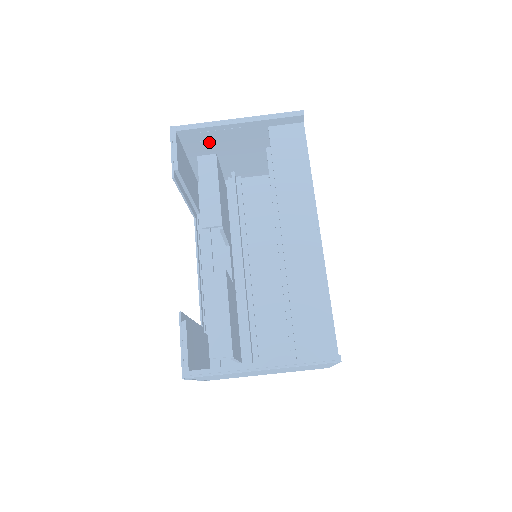
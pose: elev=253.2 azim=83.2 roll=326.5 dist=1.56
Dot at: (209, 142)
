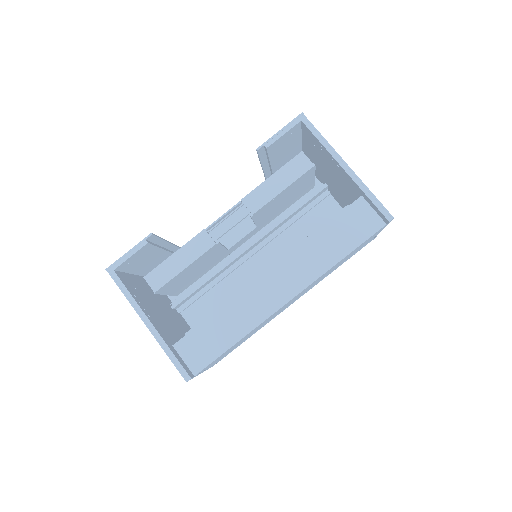
Dot at: (320, 152)
